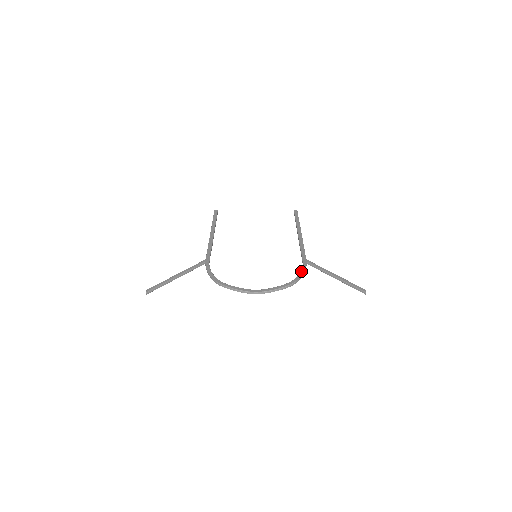
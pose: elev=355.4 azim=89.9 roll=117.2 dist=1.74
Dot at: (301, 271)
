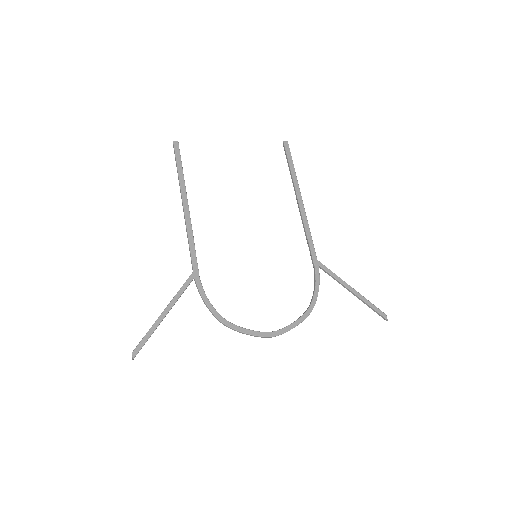
Dot at: (316, 287)
